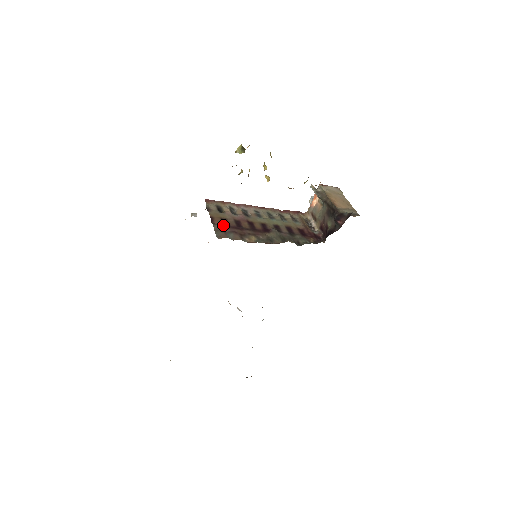
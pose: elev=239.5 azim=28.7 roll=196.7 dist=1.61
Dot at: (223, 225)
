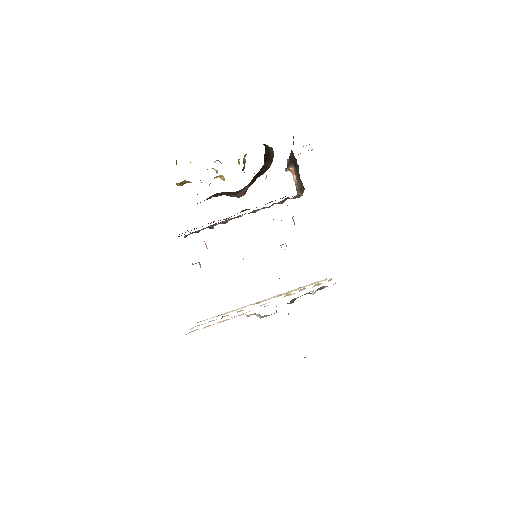
Dot at: occluded
